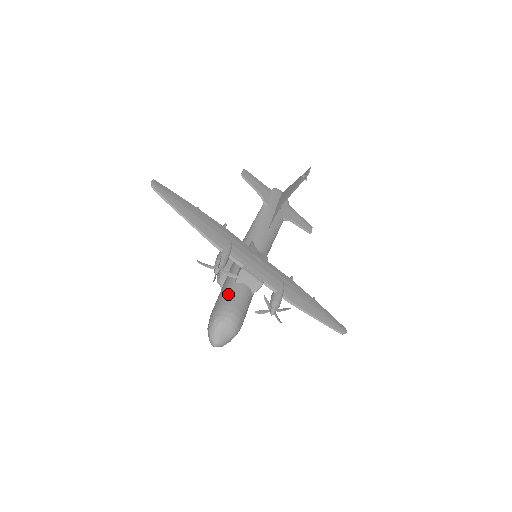
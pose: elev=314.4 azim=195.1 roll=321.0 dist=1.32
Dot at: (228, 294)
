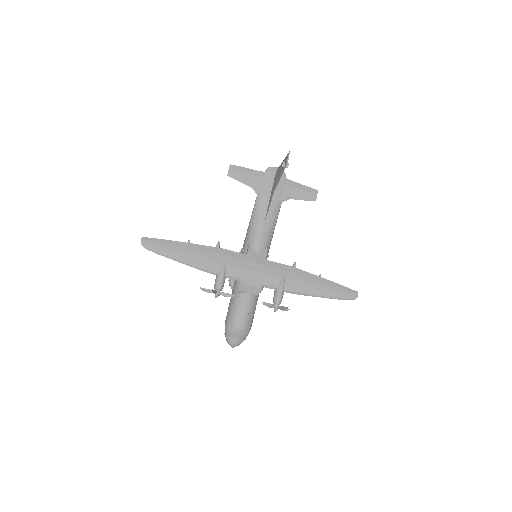
Dot at: (233, 306)
